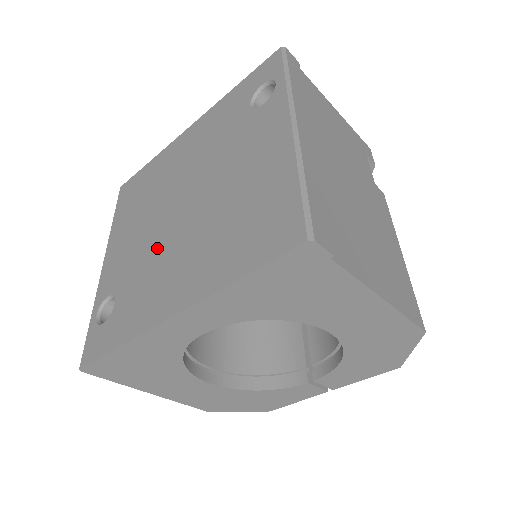
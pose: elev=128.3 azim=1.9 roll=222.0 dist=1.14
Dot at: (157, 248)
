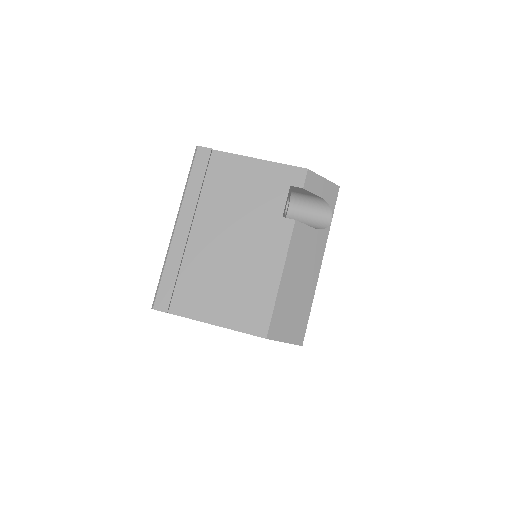
Dot at: occluded
